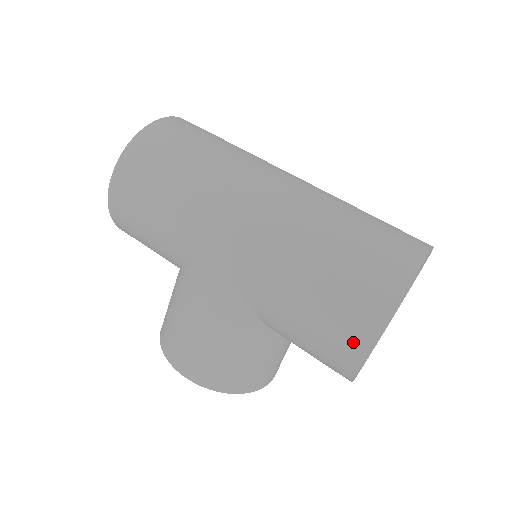
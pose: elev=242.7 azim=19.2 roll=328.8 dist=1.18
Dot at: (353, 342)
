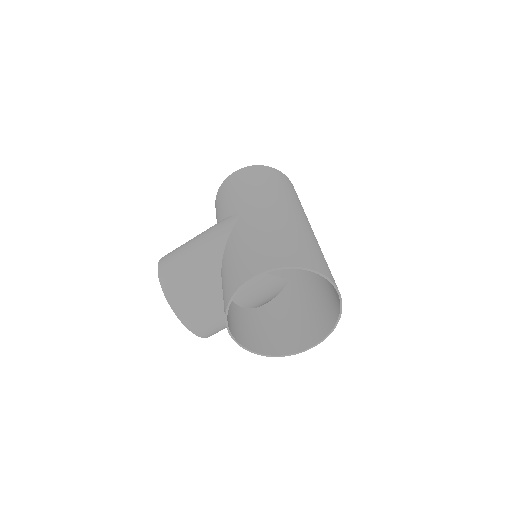
Dot at: (248, 272)
